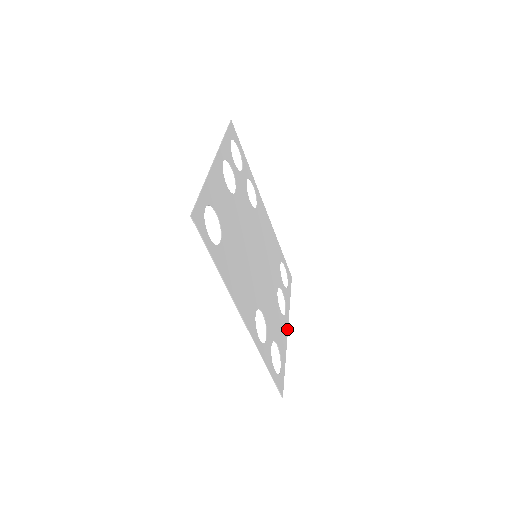
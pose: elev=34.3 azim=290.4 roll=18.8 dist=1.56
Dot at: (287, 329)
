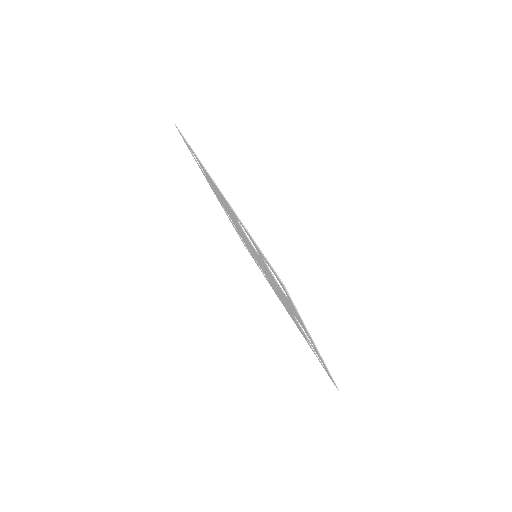
Dot at: (315, 345)
